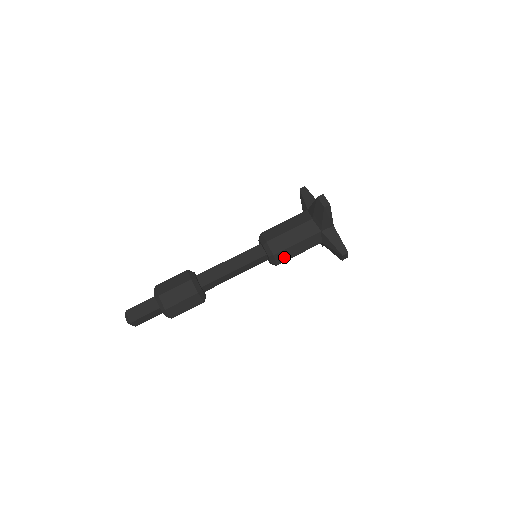
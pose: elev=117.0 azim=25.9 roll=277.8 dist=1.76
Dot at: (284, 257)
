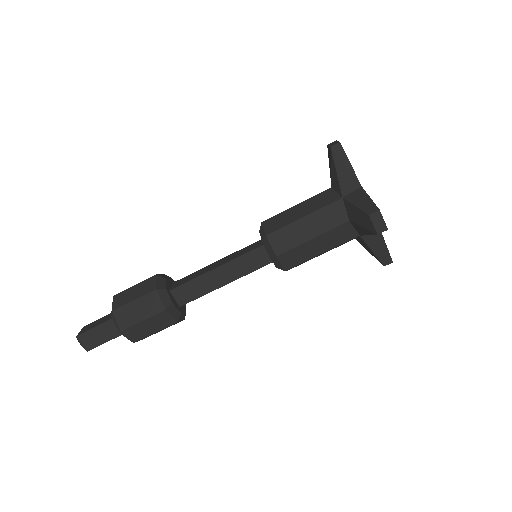
Dot at: occluded
